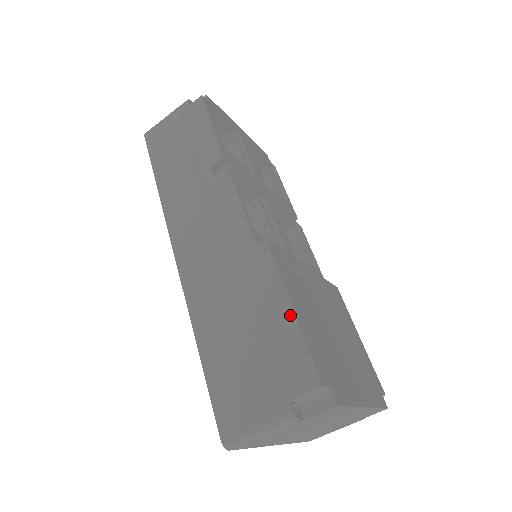
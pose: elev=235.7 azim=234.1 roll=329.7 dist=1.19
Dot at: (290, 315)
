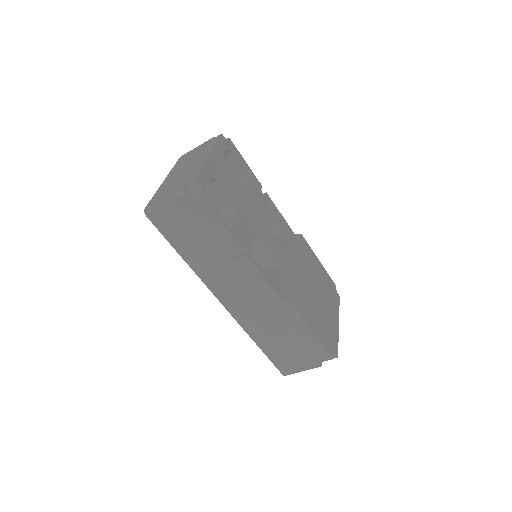
Dot at: (313, 335)
